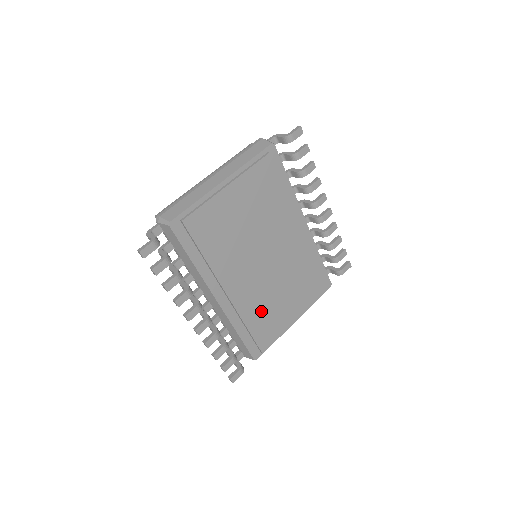
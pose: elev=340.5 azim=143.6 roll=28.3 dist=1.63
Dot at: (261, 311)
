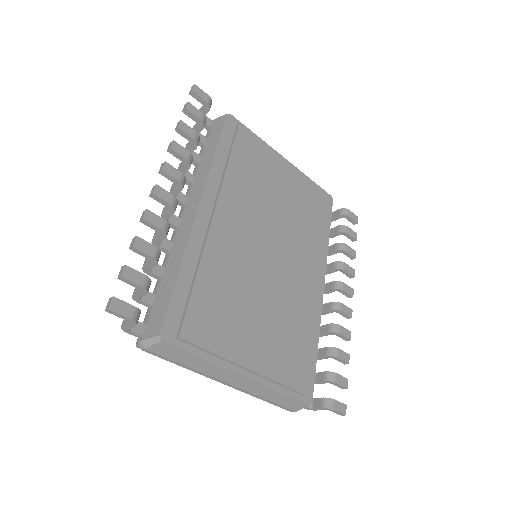
Dot at: (225, 286)
